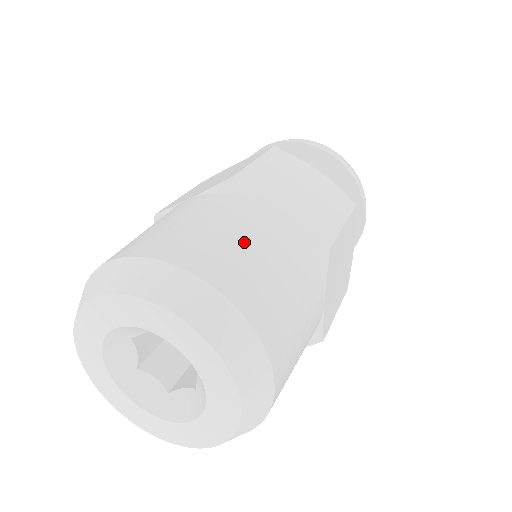
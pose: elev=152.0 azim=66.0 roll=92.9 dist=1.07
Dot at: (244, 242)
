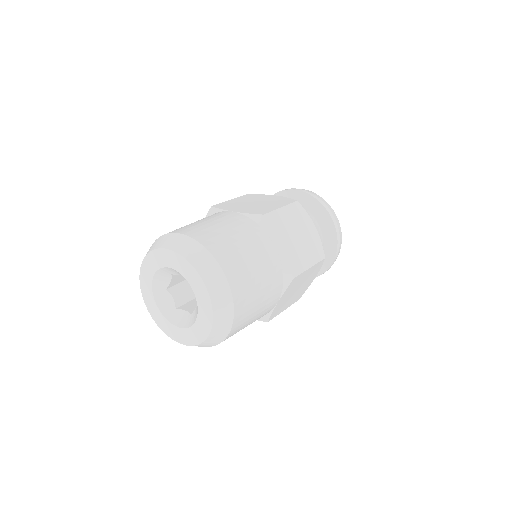
Dot at: (206, 221)
